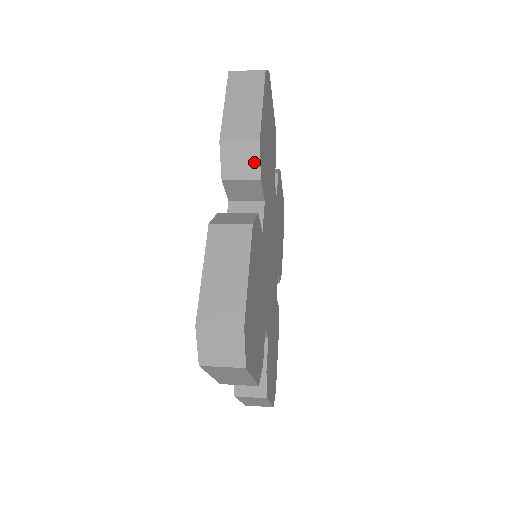
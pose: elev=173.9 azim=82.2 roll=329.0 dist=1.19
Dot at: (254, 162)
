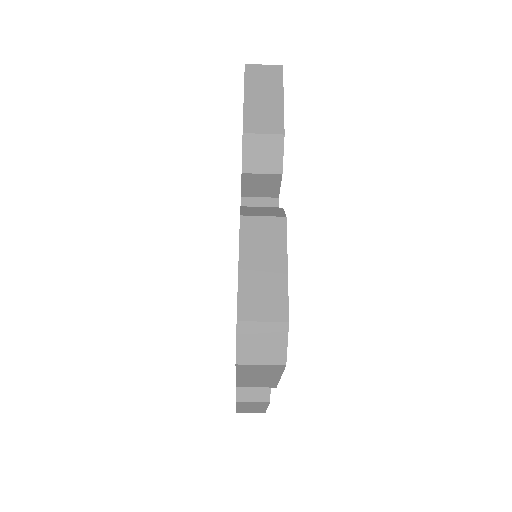
Dot at: occluded
